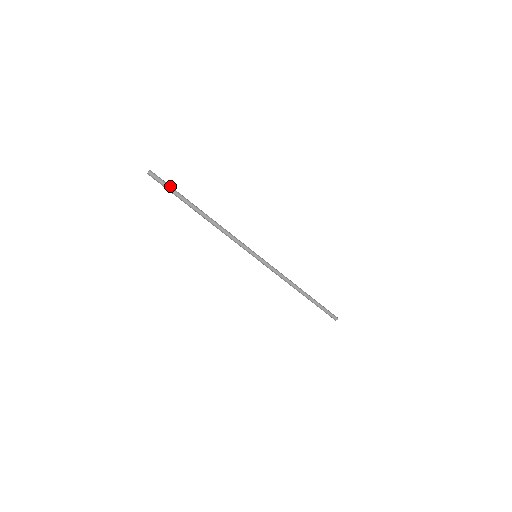
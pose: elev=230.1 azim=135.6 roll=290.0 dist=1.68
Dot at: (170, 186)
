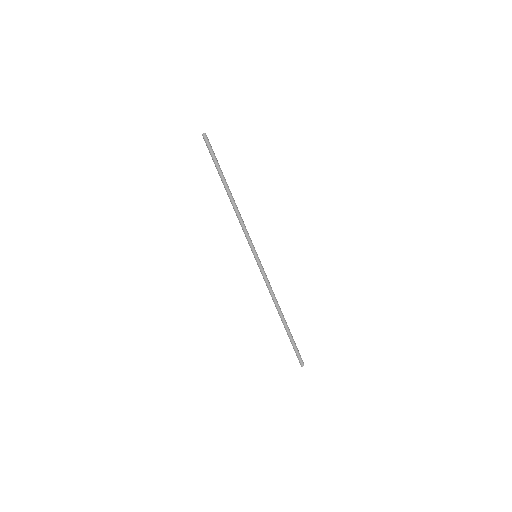
Dot at: (214, 154)
